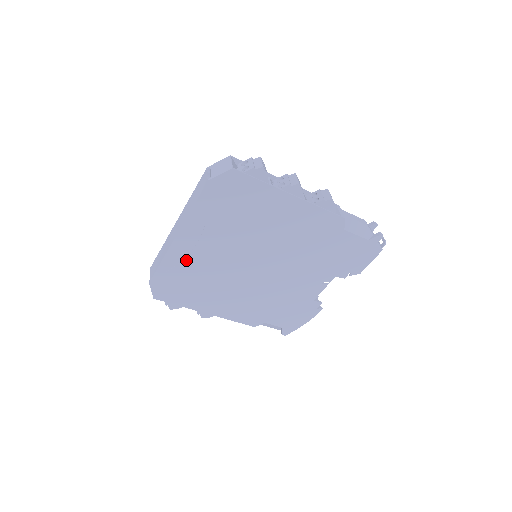
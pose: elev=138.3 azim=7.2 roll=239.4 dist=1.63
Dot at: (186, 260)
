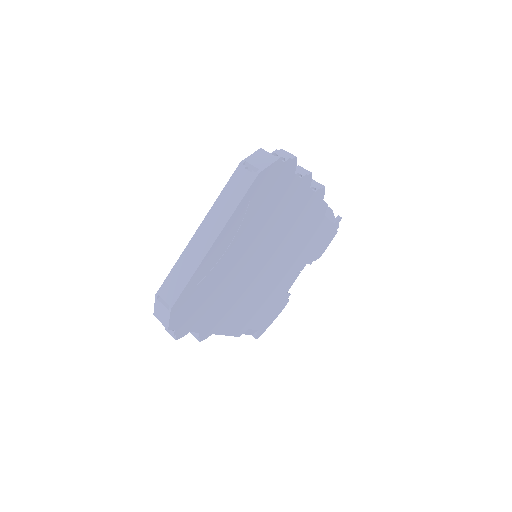
Dot at: (212, 271)
